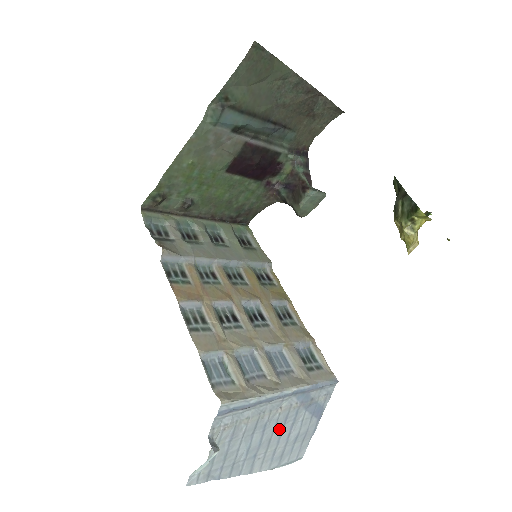
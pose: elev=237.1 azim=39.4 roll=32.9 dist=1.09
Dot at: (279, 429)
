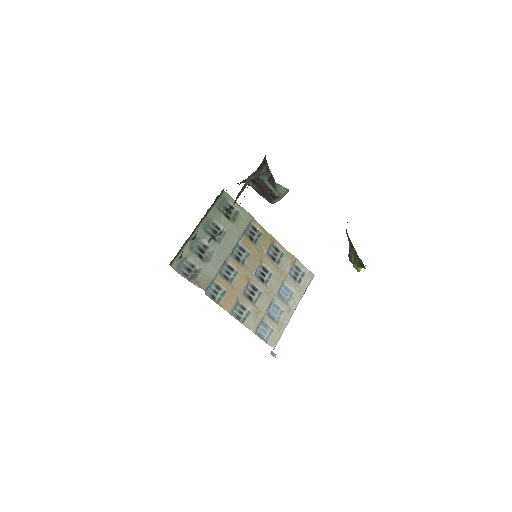
Dot at: occluded
